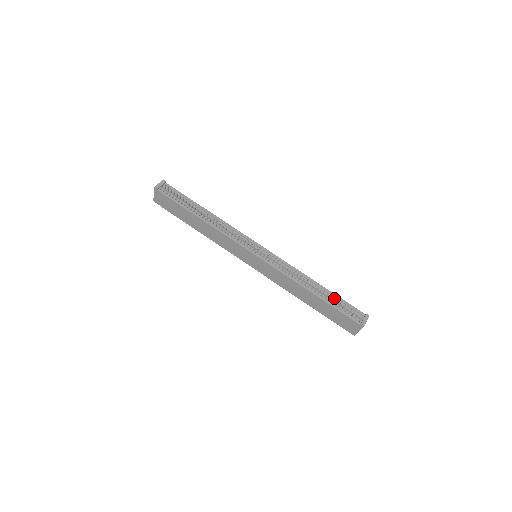
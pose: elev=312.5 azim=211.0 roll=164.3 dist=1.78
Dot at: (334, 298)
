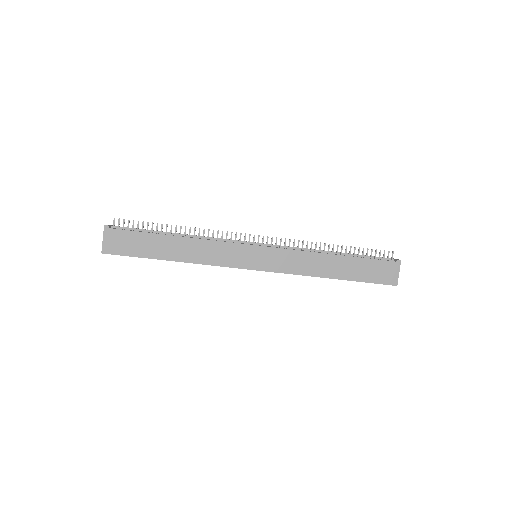
Dot at: occluded
